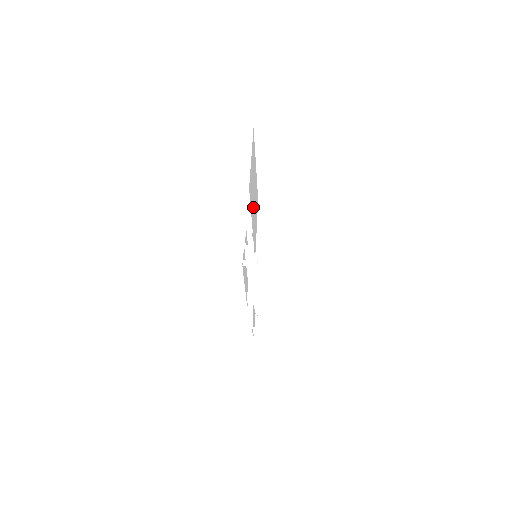
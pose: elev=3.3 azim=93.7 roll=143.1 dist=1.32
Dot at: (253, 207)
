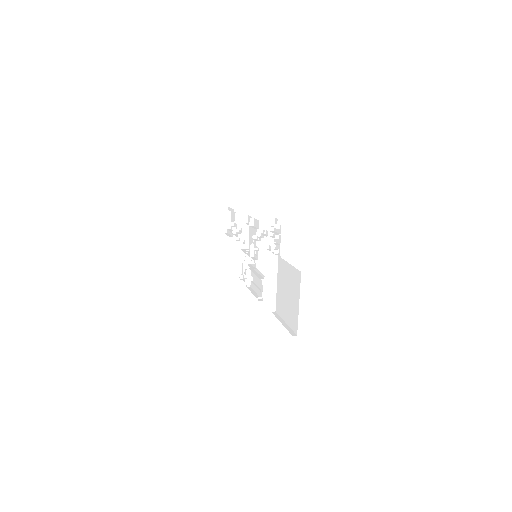
Dot at: occluded
